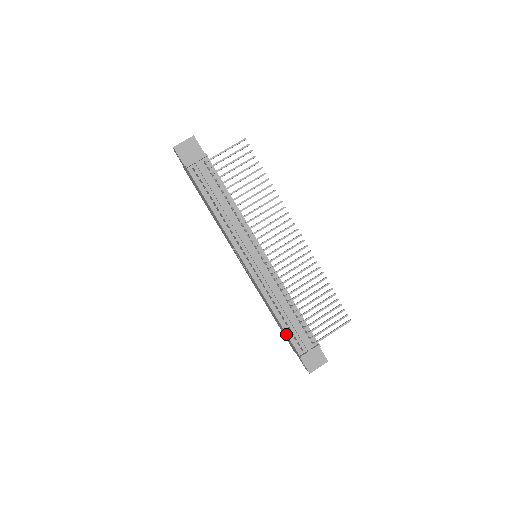
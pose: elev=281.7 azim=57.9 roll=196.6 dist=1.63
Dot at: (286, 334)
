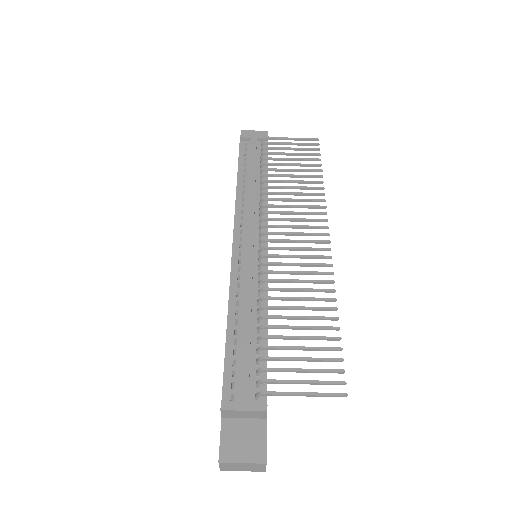
Dot at: (224, 360)
